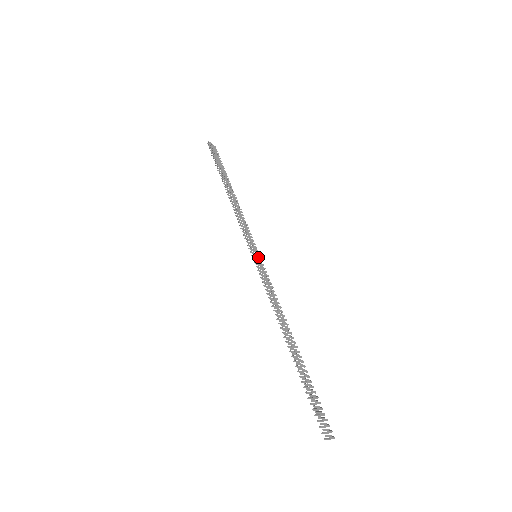
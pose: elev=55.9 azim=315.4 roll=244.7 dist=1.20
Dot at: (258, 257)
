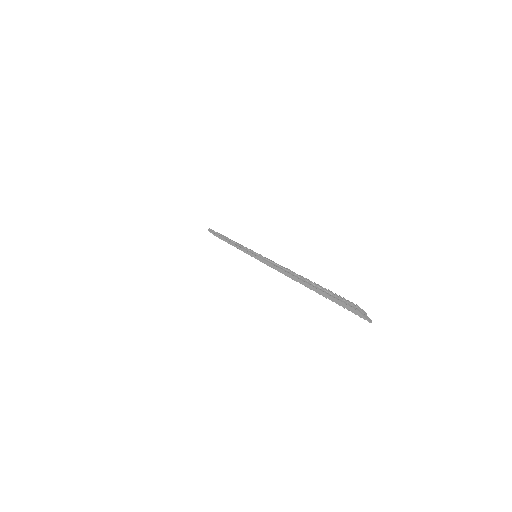
Dot at: occluded
